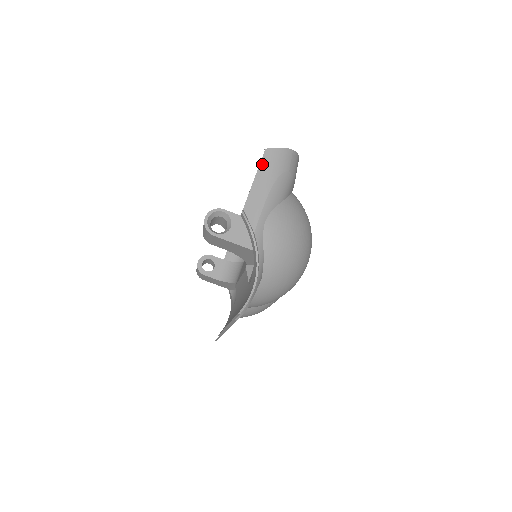
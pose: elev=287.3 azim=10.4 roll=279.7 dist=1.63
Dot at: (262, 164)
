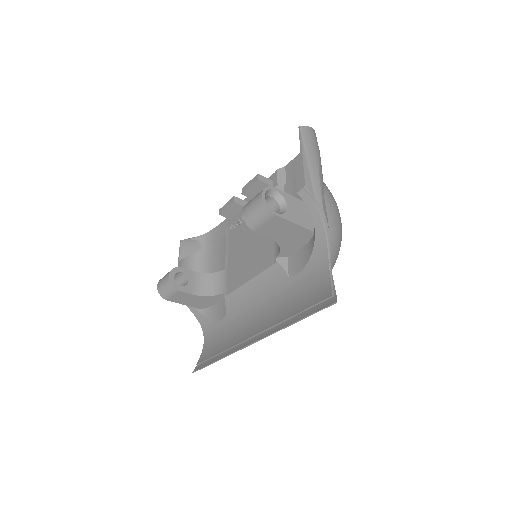
Dot at: (303, 141)
